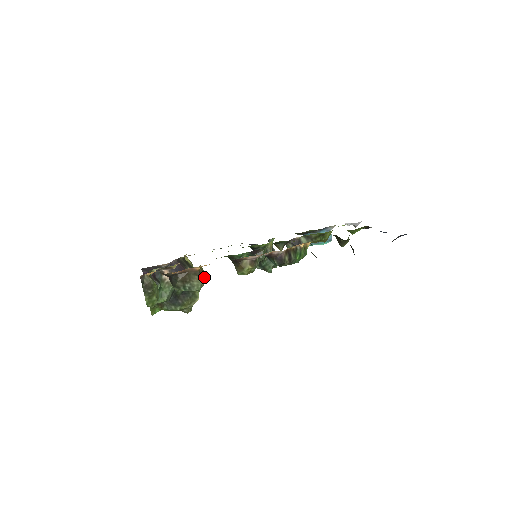
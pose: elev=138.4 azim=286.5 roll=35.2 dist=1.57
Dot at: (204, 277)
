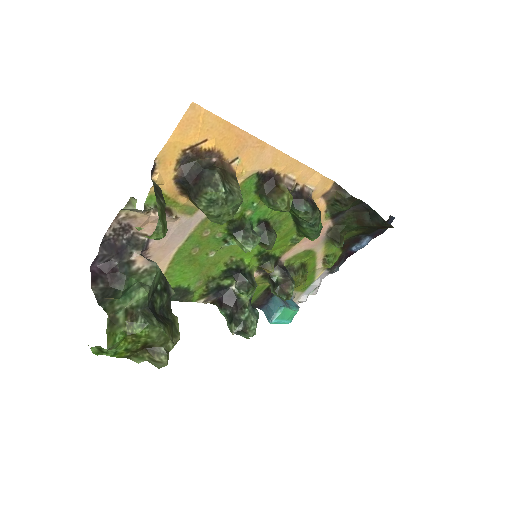
Dot at: occluded
